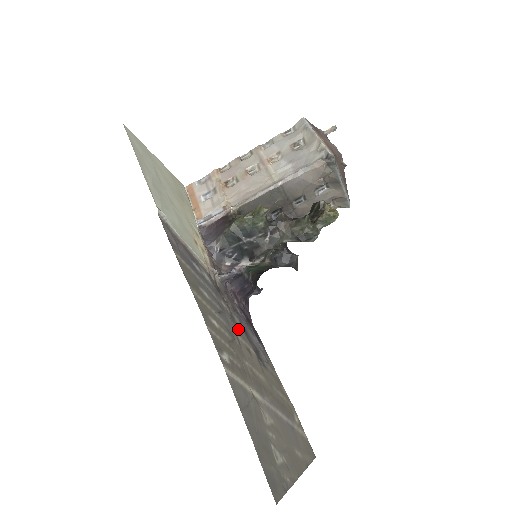
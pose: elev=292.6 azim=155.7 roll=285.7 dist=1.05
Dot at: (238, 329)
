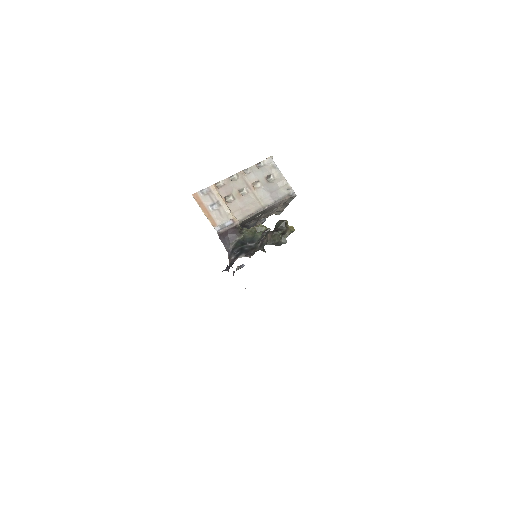
Dot at: occluded
